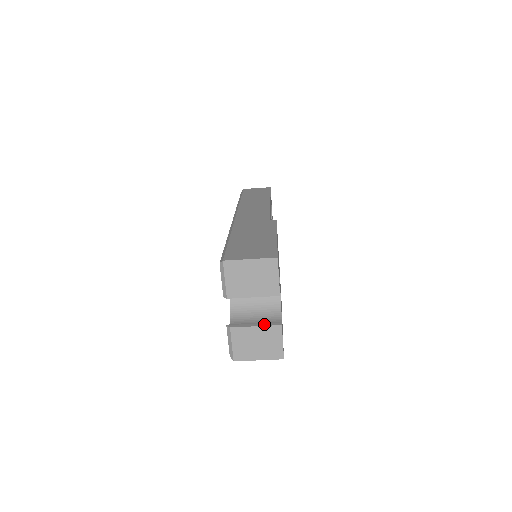
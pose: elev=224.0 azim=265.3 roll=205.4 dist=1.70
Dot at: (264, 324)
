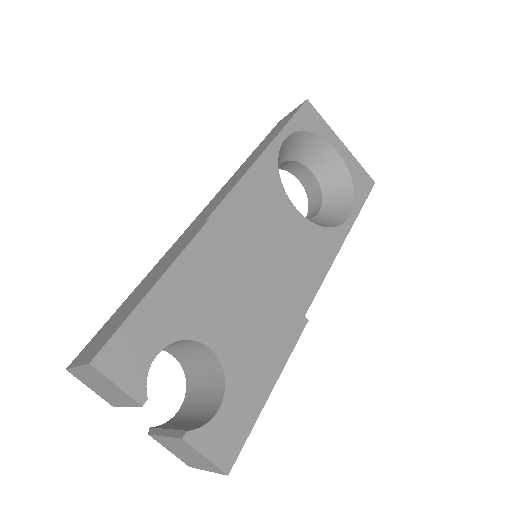
Dot at: (171, 432)
